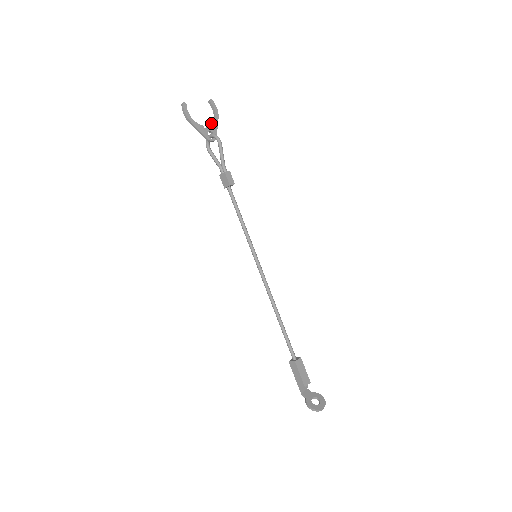
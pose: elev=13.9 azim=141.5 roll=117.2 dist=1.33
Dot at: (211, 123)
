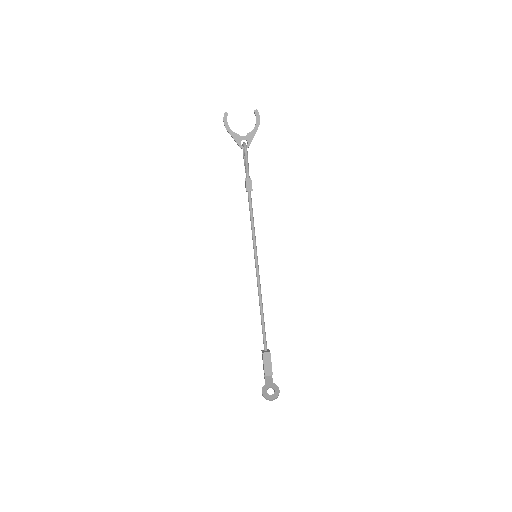
Dot at: occluded
